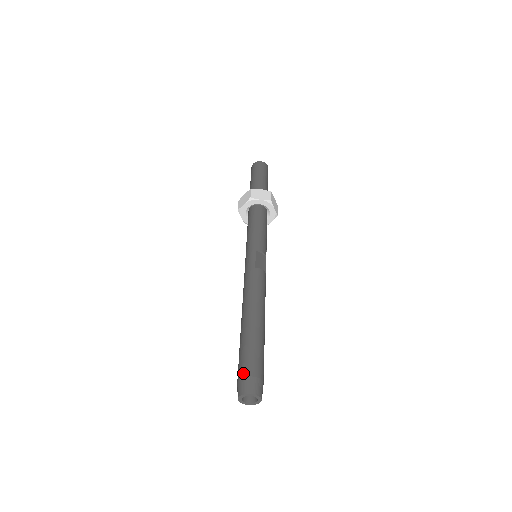
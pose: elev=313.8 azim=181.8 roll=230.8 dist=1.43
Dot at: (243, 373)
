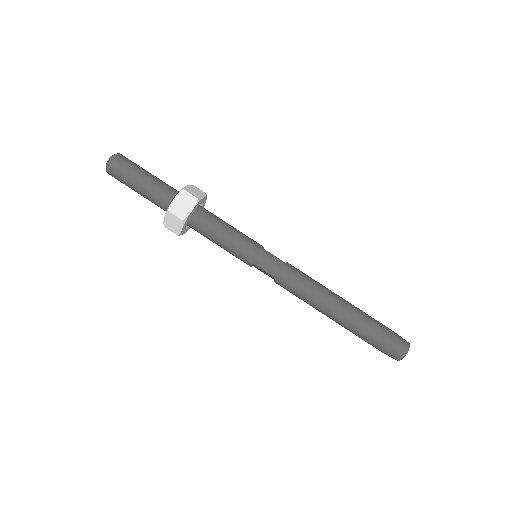
Dot at: (392, 338)
